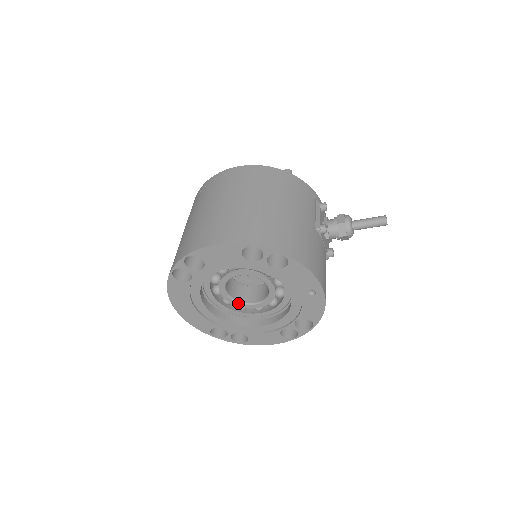
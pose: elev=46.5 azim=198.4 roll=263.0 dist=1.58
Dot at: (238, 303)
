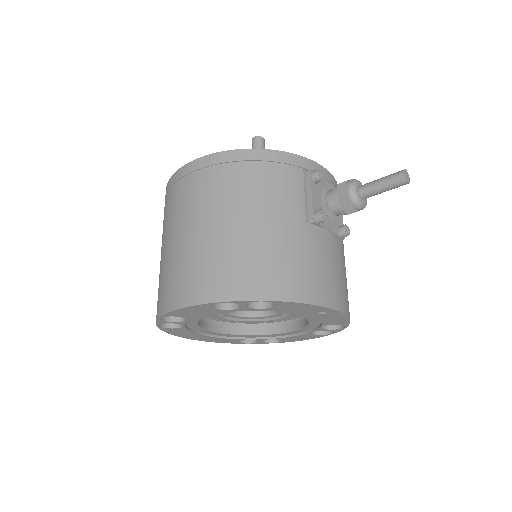
Dot at: (252, 317)
